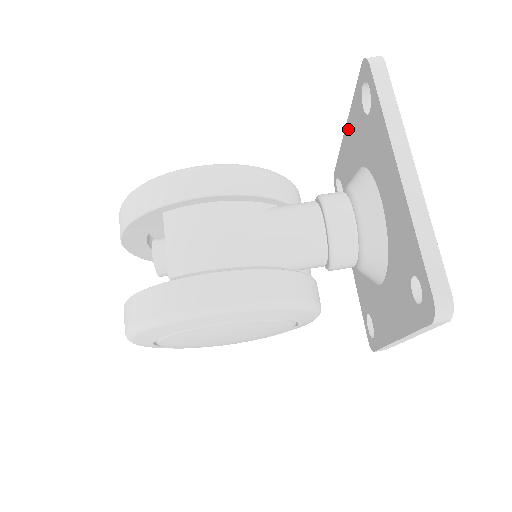
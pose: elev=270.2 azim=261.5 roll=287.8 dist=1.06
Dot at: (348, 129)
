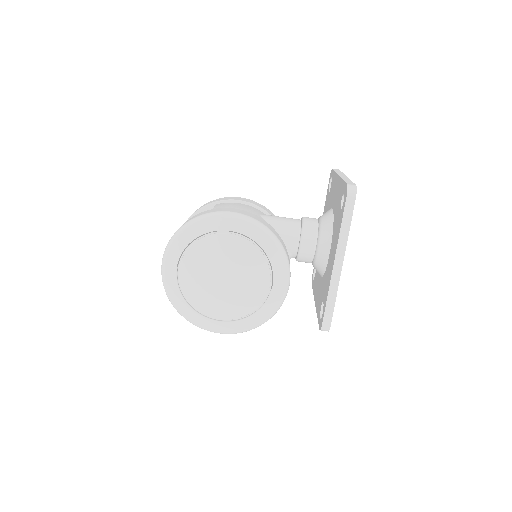
Dot at: occluded
